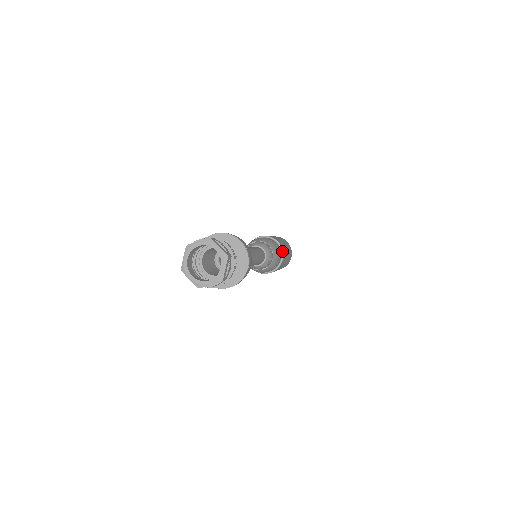
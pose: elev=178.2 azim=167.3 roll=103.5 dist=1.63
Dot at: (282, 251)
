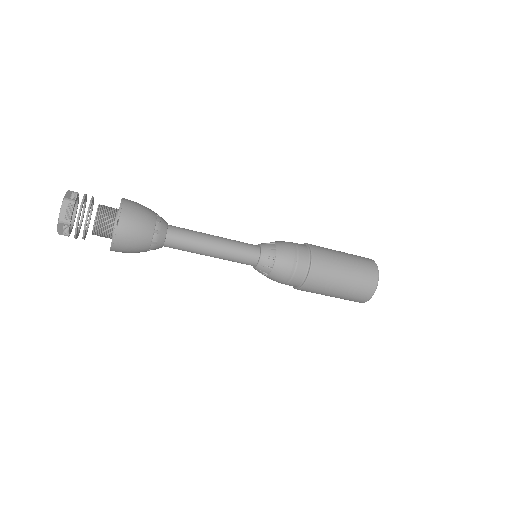
Dot at: (311, 256)
